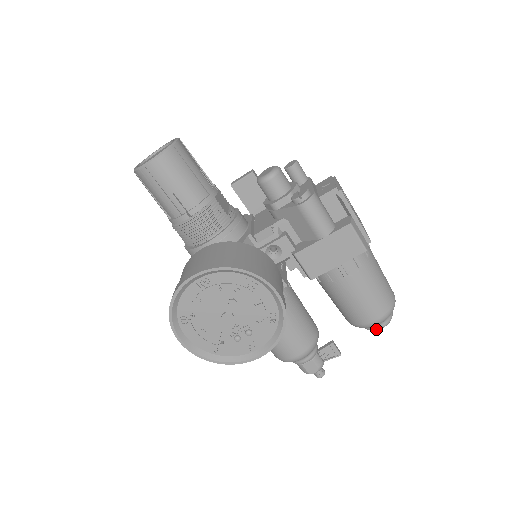
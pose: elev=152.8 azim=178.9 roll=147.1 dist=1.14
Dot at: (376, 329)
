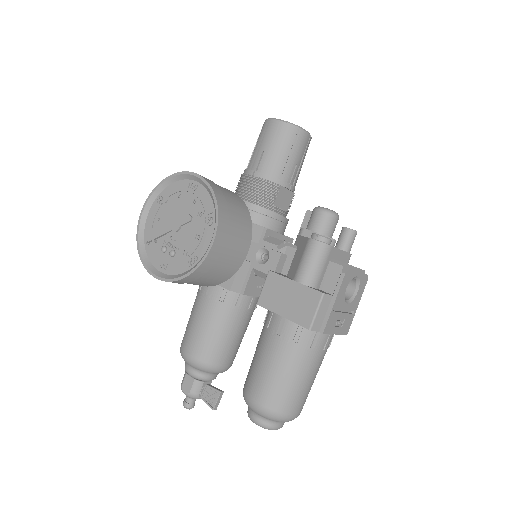
Dot at: (251, 417)
